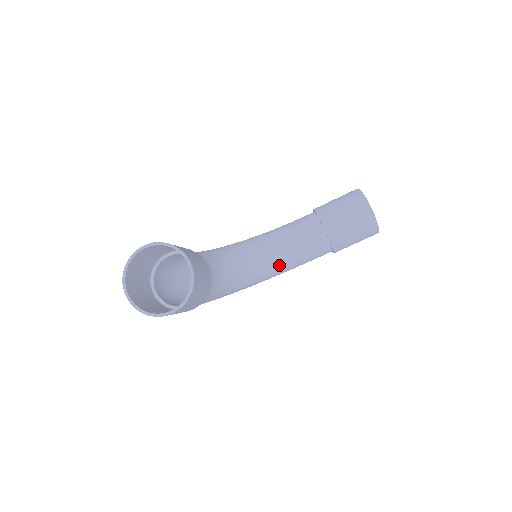
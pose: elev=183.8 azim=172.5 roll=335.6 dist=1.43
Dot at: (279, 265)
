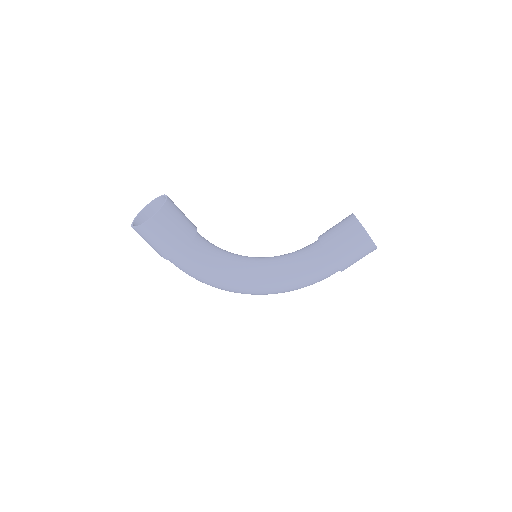
Dot at: (280, 269)
